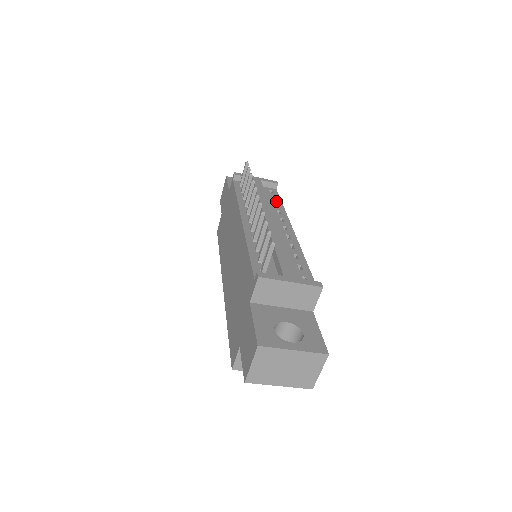
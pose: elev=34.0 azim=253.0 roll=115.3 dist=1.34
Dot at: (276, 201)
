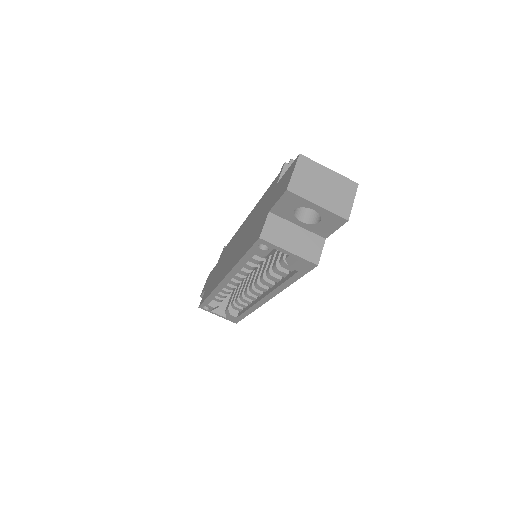
Dot at: occluded
